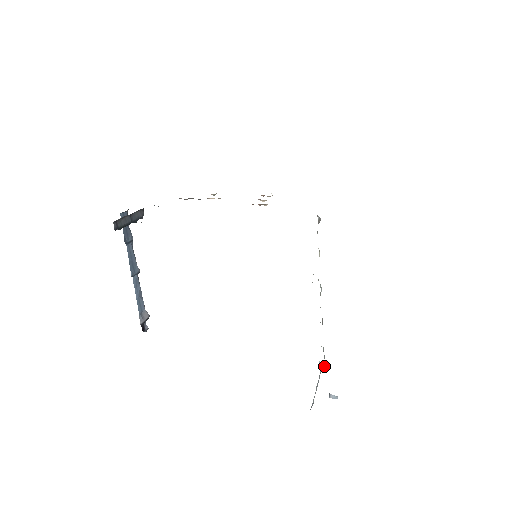
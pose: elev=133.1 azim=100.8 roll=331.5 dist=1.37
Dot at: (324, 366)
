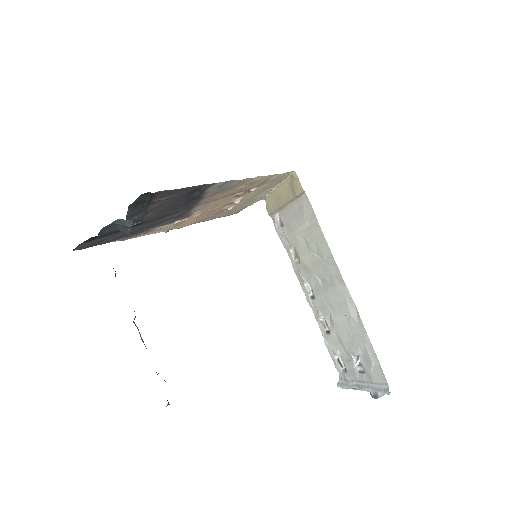
Dot at: occluded
